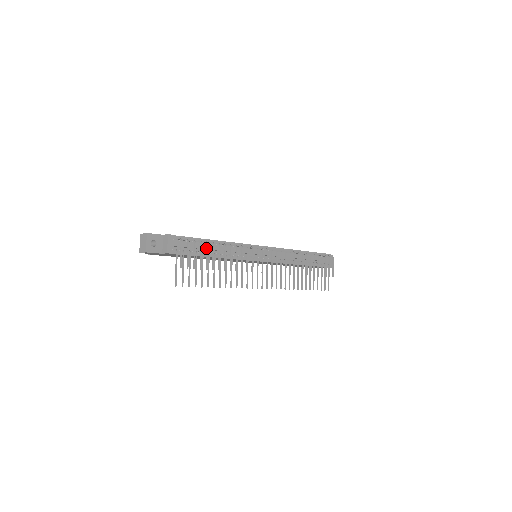
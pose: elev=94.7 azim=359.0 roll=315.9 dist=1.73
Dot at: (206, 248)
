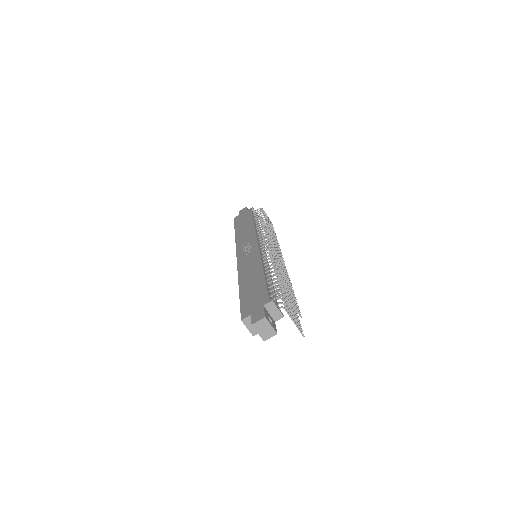
Dot at: occluded
